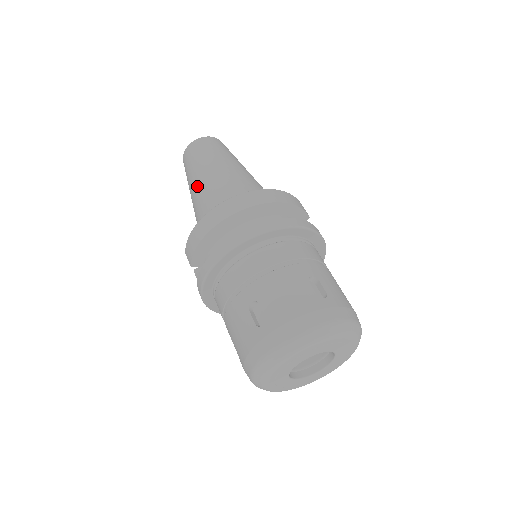
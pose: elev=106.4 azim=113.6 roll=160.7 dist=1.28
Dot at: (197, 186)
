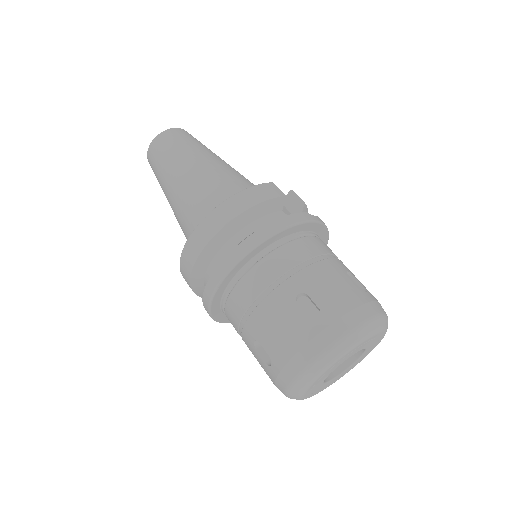
Dot at: (171, 206)
